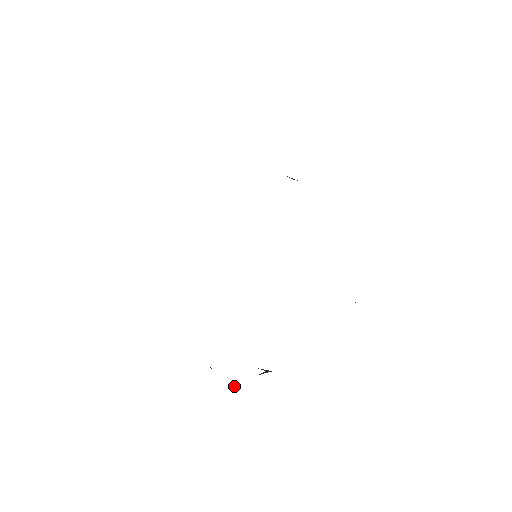
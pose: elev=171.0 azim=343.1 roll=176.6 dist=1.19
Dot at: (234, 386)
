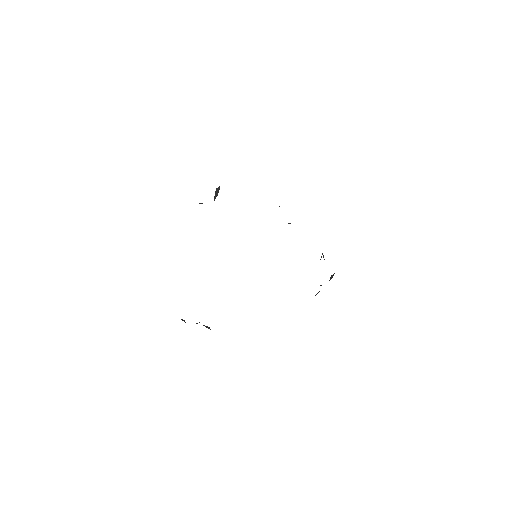
Dot at: occluded
